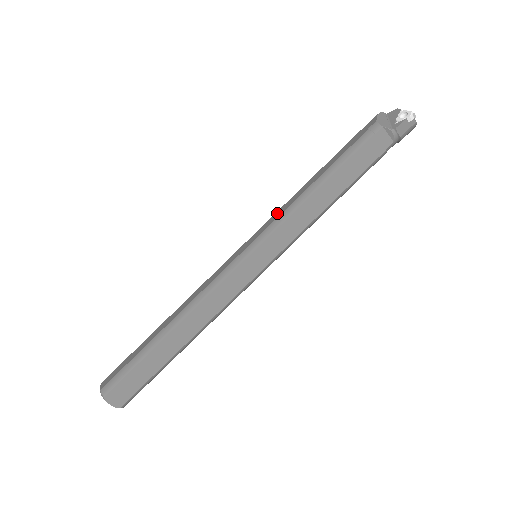
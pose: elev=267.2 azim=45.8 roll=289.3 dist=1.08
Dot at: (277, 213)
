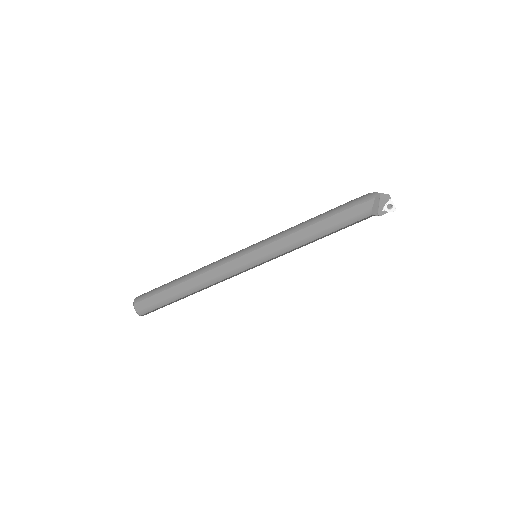
Dot at: (281, 242)
